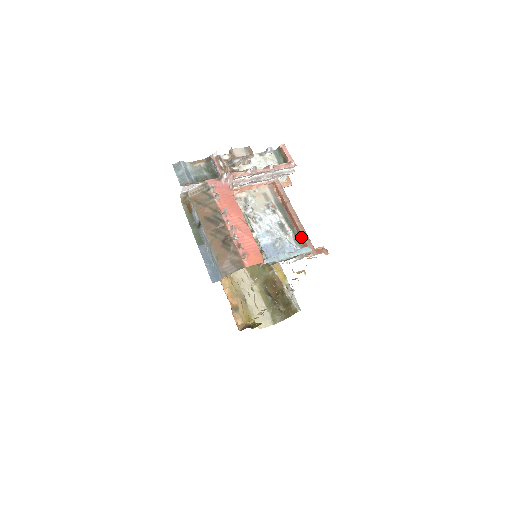
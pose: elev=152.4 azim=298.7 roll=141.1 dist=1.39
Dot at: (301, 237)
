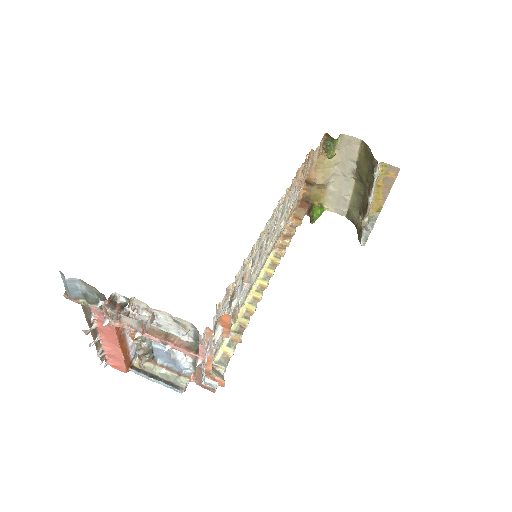
Dot at: occluded
